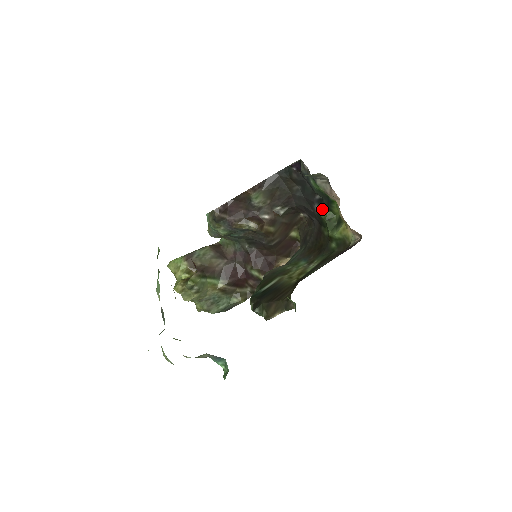
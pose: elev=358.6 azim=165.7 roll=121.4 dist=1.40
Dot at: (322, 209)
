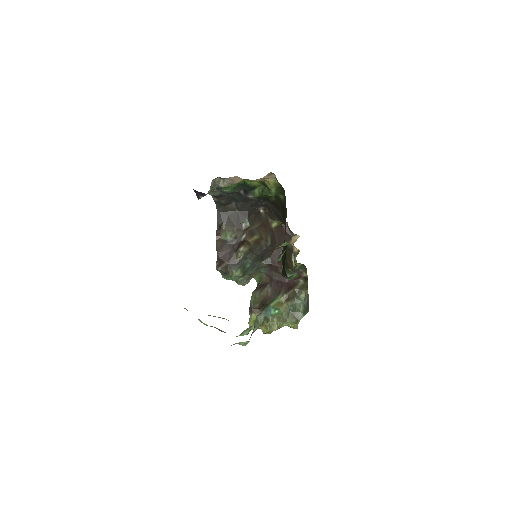
Dot at: (253, 193)
